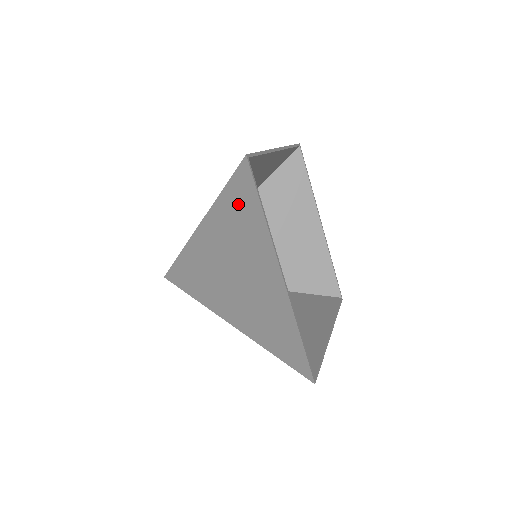
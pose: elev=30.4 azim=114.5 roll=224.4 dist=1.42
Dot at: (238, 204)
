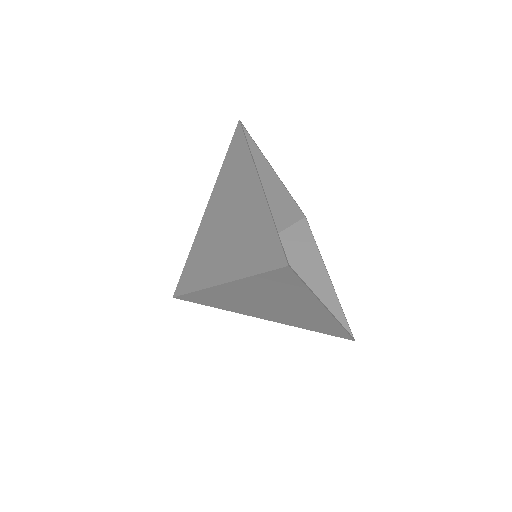
Dot at: (233, 160)
